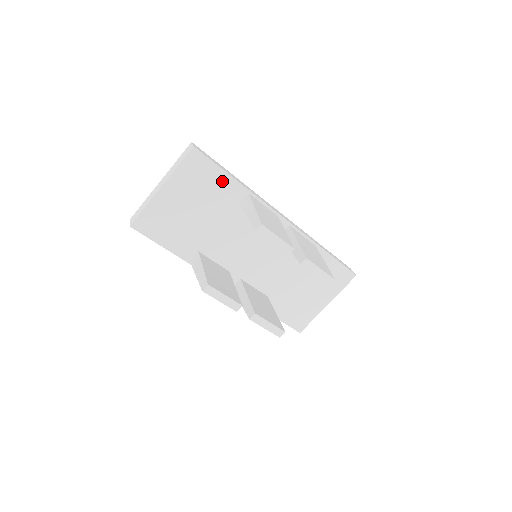
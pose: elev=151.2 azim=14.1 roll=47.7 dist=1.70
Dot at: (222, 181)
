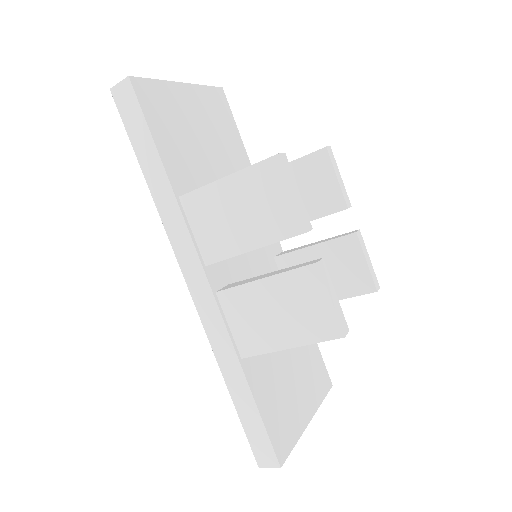
Dot at: (236, 142)
